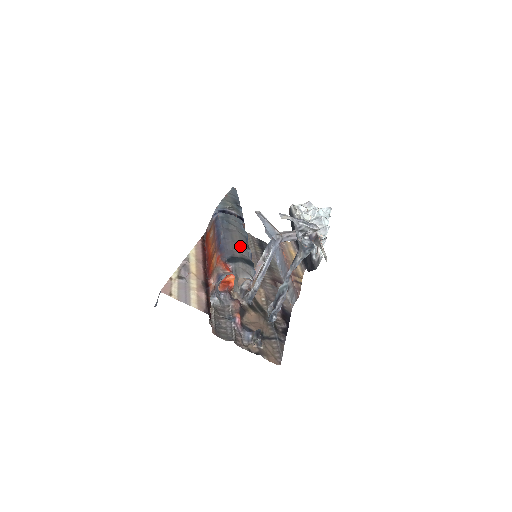
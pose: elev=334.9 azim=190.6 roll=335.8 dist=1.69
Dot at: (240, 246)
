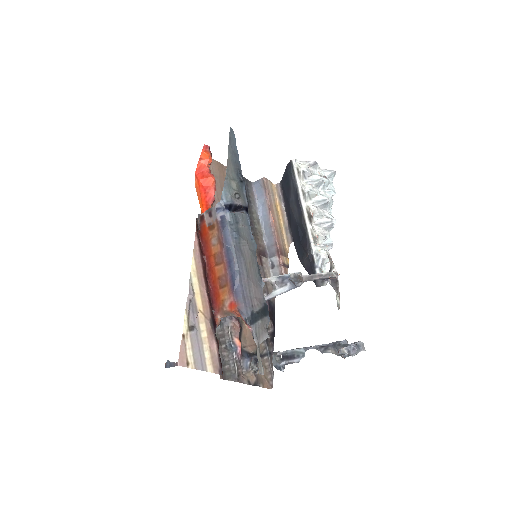
Dot at: (255, 283)
